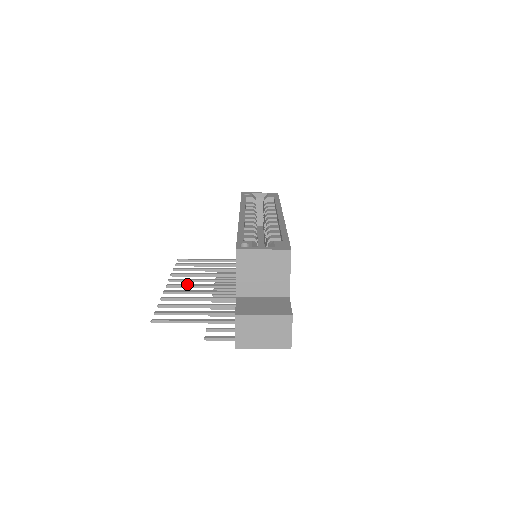
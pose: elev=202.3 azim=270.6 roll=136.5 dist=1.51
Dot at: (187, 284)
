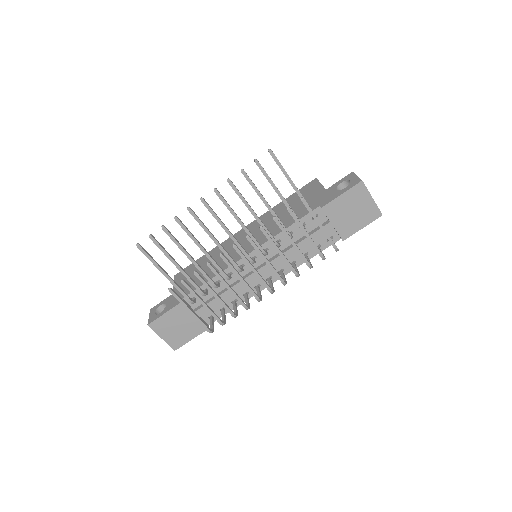
Dot at: (215, 217)
